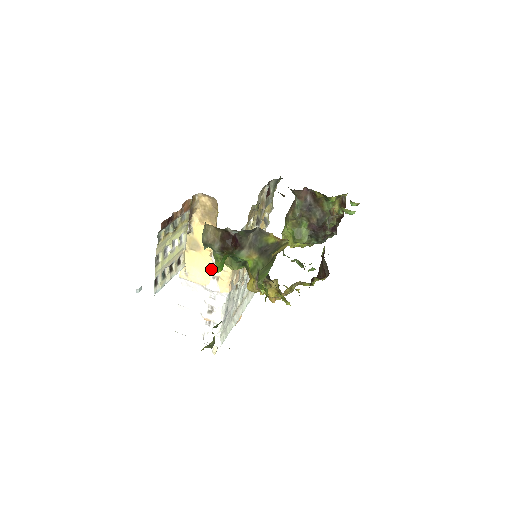
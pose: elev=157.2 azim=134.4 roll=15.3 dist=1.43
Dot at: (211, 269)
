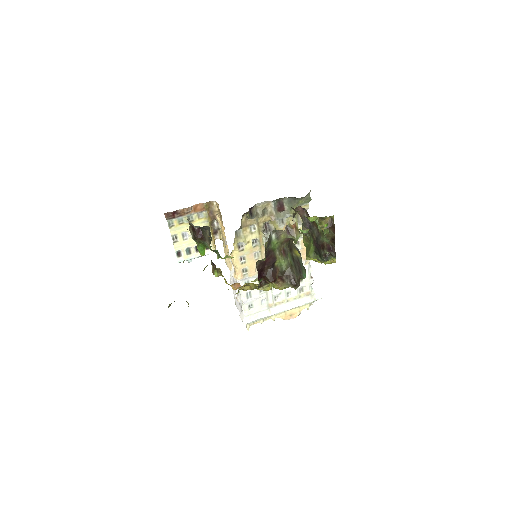
Dot at: (230, 259)
